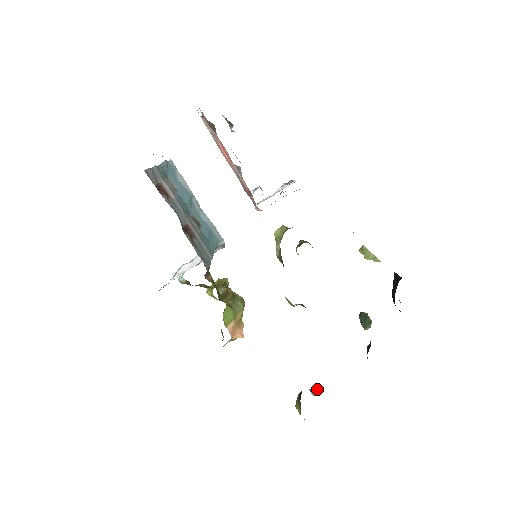
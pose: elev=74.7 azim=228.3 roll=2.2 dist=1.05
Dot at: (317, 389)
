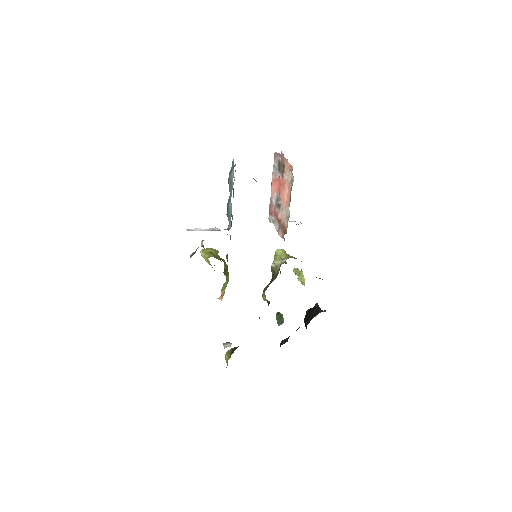
Dot at: (229, 345)
